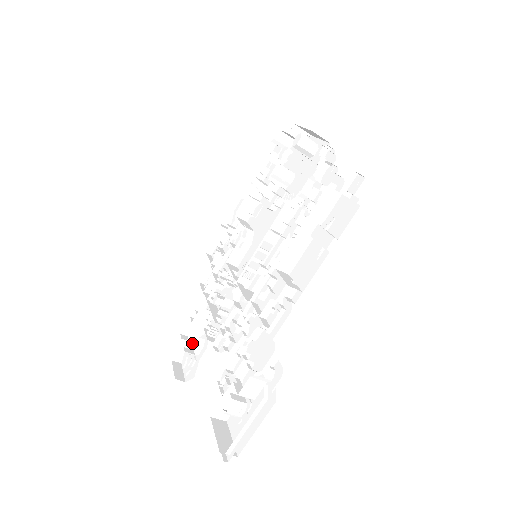
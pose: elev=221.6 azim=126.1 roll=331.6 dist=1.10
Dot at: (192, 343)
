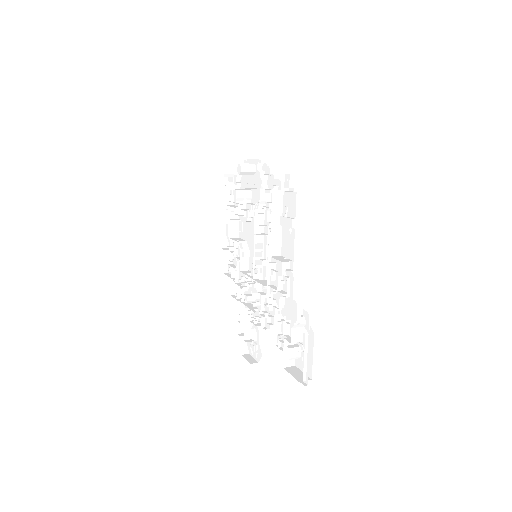
Dot at: (248, 335)
